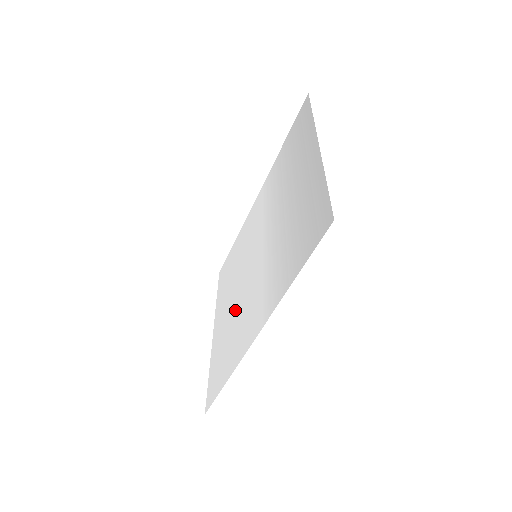
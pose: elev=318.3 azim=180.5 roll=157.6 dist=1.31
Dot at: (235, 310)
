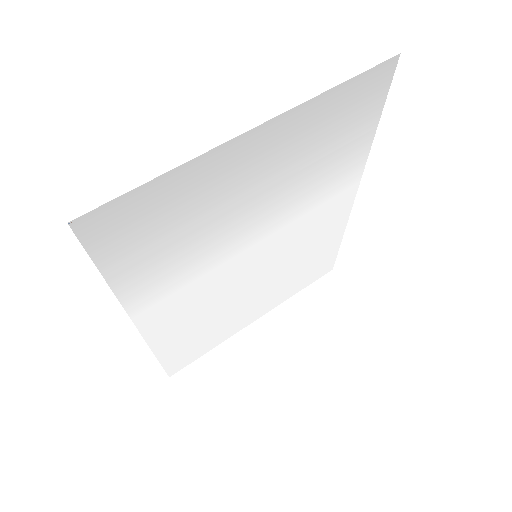
Dot at: (230, 303)
